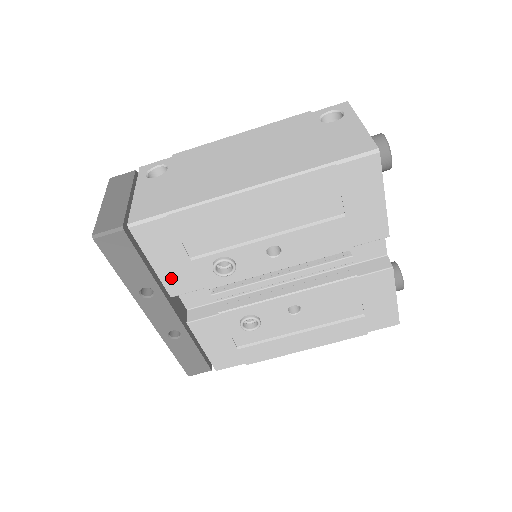
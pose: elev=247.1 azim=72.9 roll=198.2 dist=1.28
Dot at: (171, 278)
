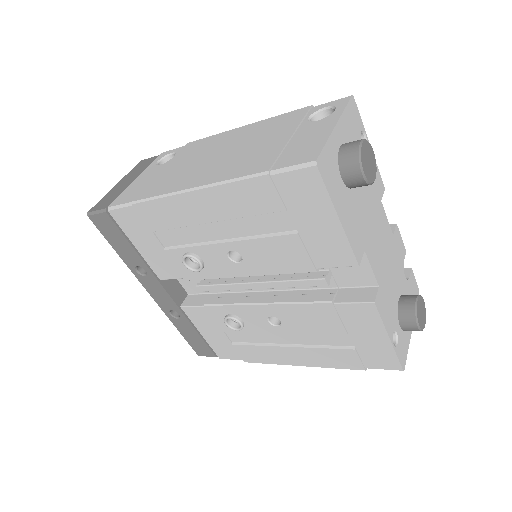
Dot at: (155, 262)
